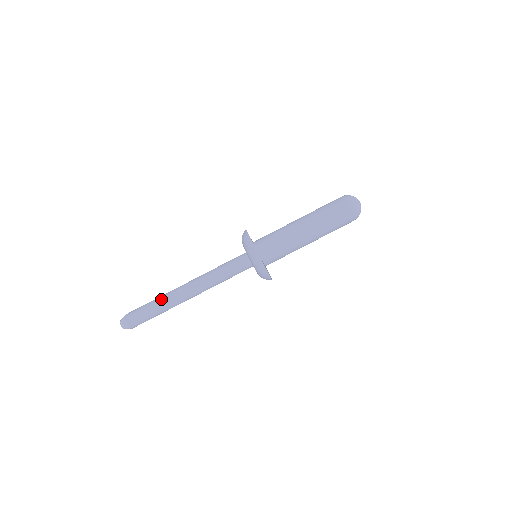
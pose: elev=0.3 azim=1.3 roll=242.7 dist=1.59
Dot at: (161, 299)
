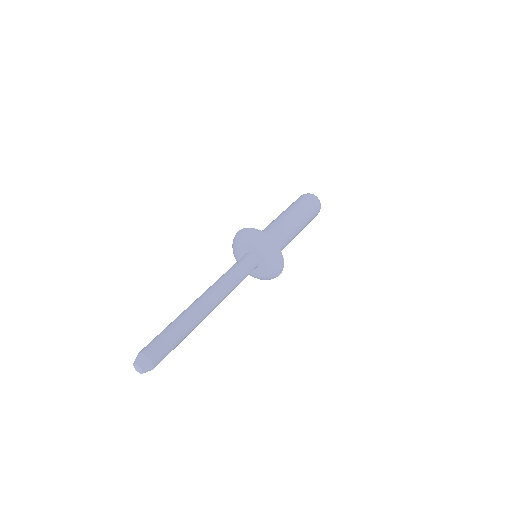
Dot at: (183, 319)
